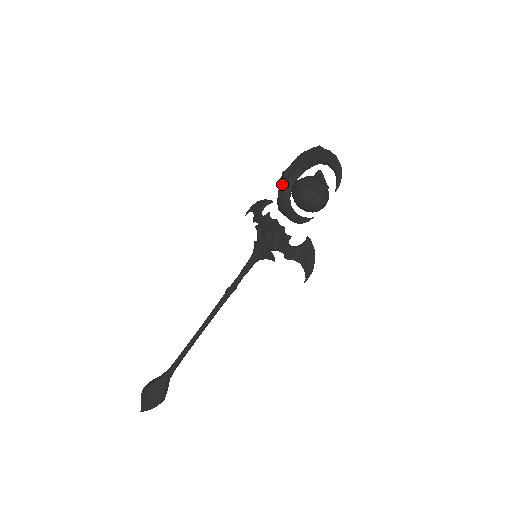
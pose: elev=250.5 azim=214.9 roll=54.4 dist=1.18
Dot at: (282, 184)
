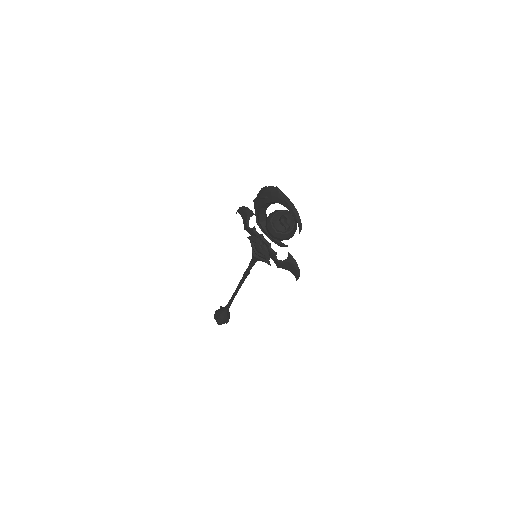
Dot at: (256, 212)
